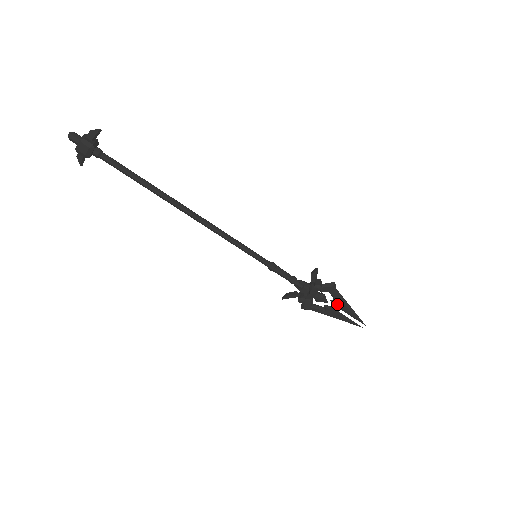
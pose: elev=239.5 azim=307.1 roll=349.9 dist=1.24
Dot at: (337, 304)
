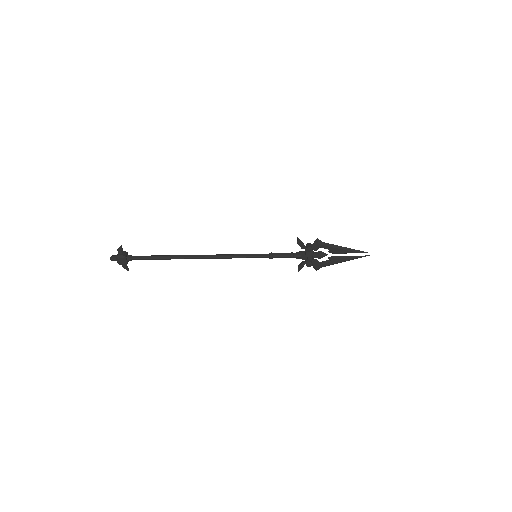
Dot at: (333, 252)
